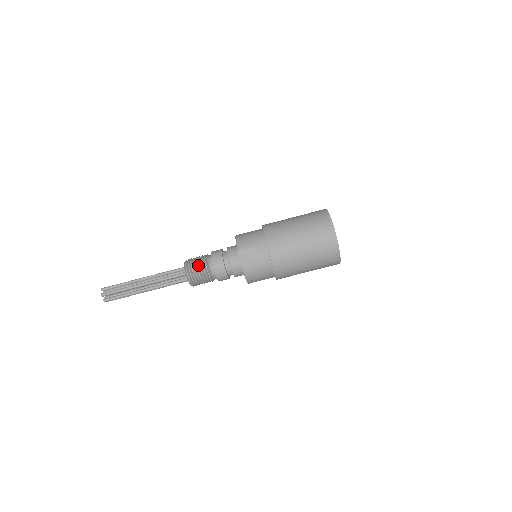
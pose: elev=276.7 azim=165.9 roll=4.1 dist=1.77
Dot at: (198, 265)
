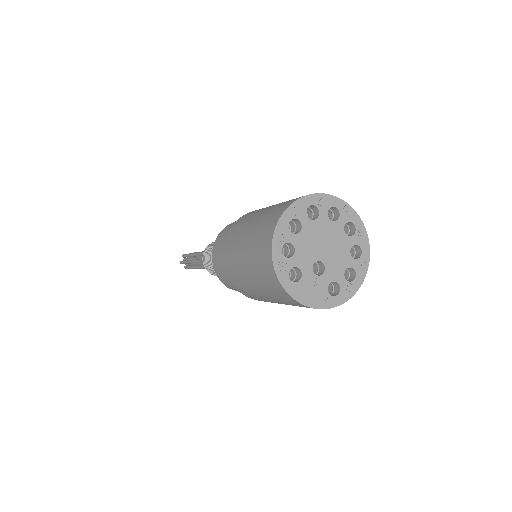
Dot at: occluded
